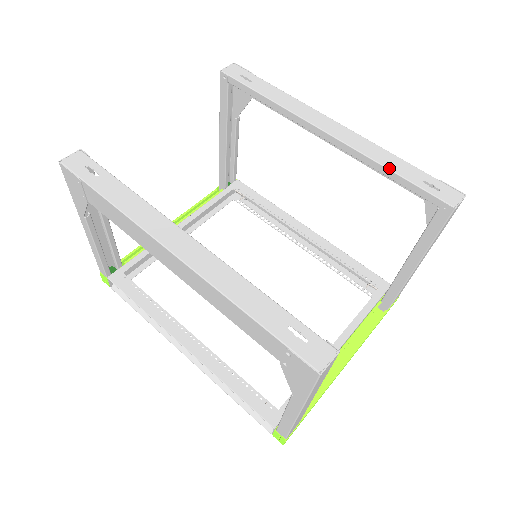
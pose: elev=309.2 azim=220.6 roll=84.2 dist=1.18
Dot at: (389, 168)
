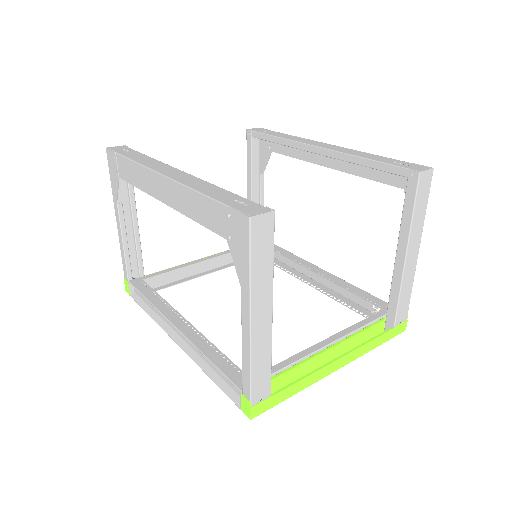
Dot at: (365, 157)
